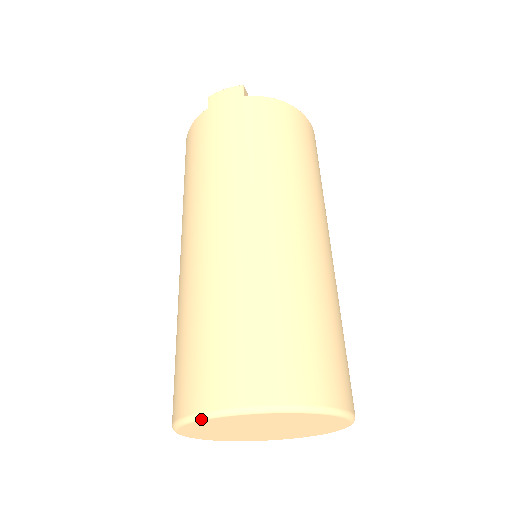
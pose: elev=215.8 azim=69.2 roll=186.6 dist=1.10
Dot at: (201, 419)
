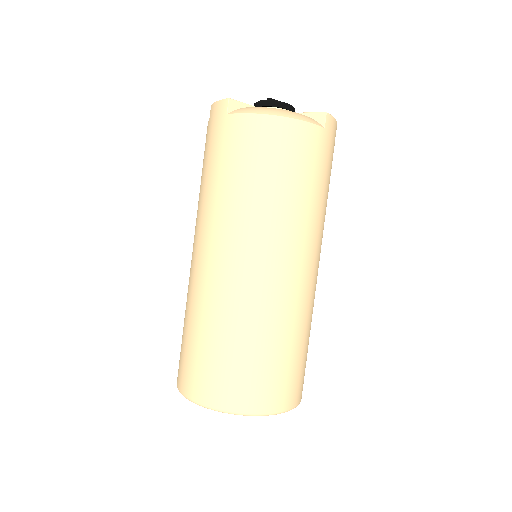
Dot at: occluded
